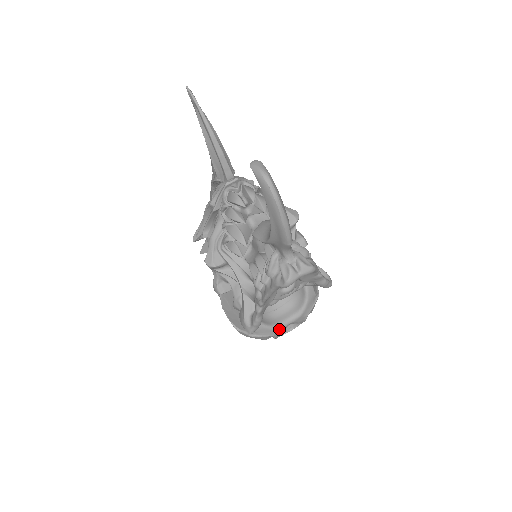
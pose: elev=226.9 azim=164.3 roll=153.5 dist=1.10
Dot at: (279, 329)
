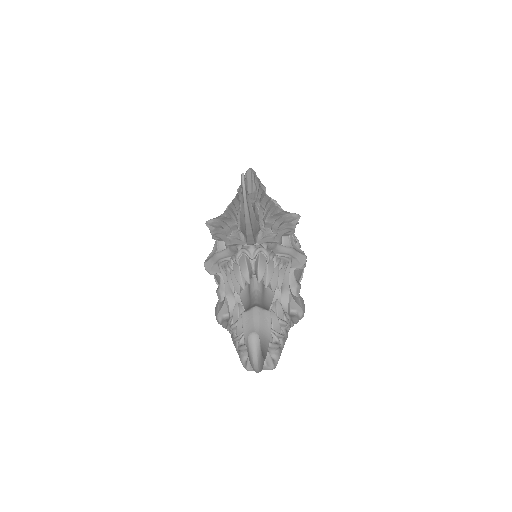
Dot at: occluded
